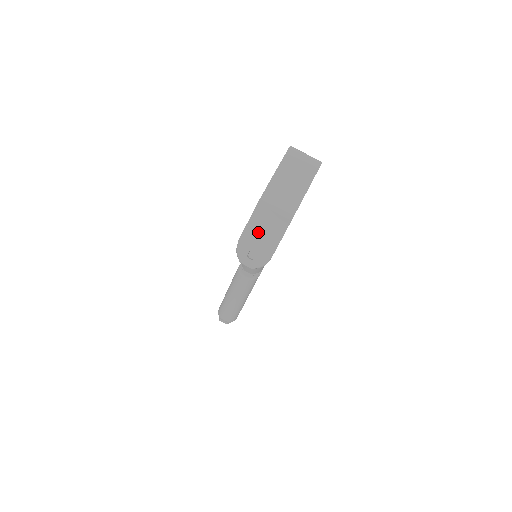
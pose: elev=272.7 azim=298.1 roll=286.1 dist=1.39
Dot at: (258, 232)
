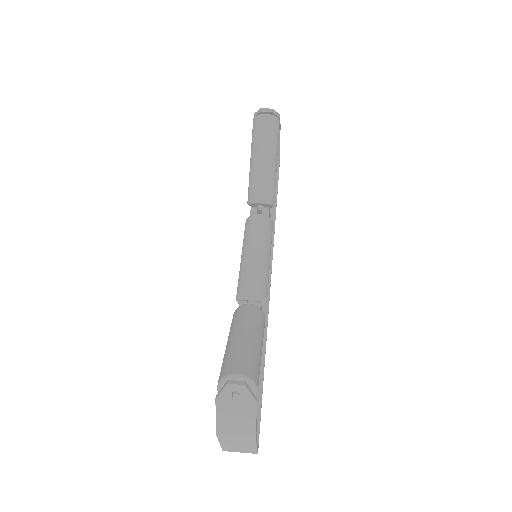
Dot at: occluded
